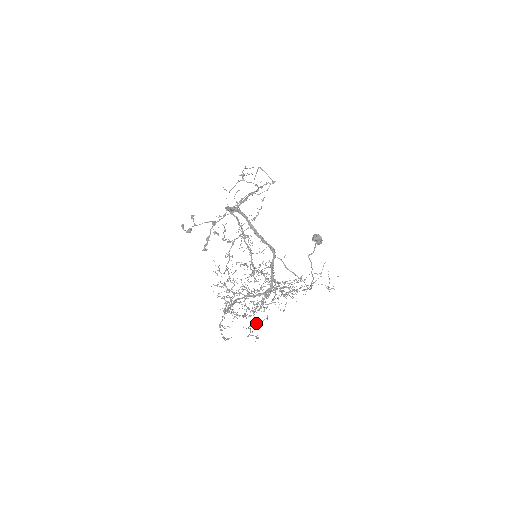
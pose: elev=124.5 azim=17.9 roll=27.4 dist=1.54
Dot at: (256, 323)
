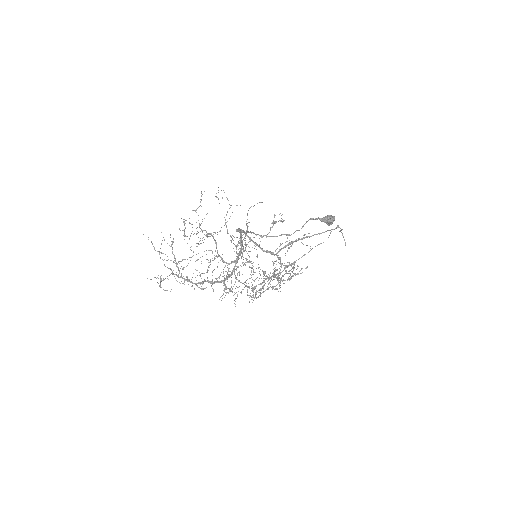
Dot at: occluded
